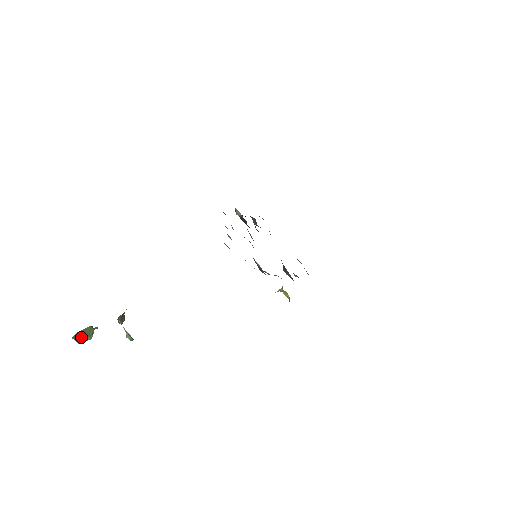
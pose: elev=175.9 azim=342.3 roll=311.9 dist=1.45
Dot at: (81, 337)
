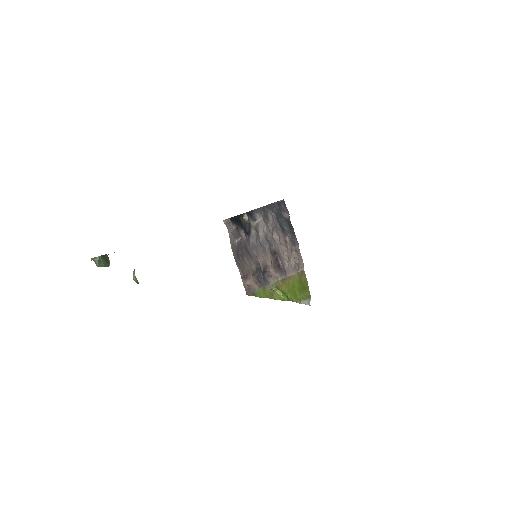
Dot at: (103, 261)
